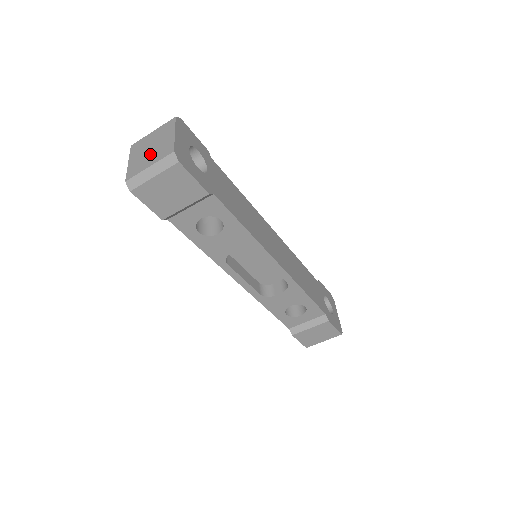
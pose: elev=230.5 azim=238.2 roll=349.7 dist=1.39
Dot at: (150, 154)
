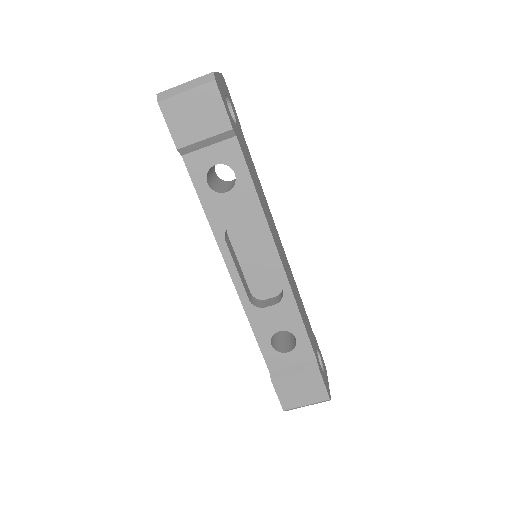
Dot at: occluded
